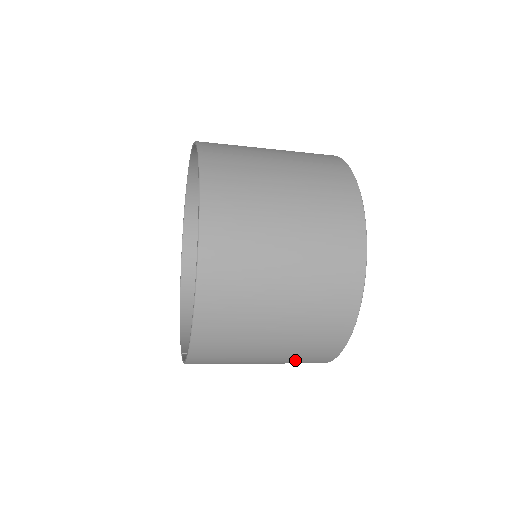
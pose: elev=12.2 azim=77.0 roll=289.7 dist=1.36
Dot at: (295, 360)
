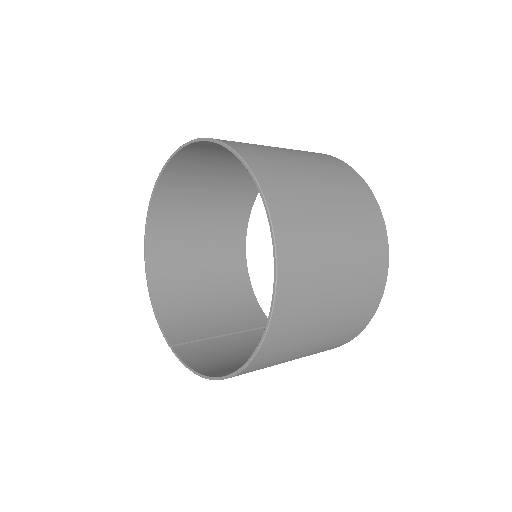
Dot at: occluded
